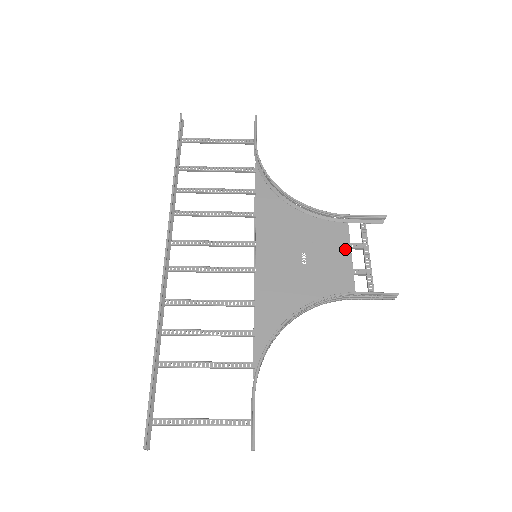
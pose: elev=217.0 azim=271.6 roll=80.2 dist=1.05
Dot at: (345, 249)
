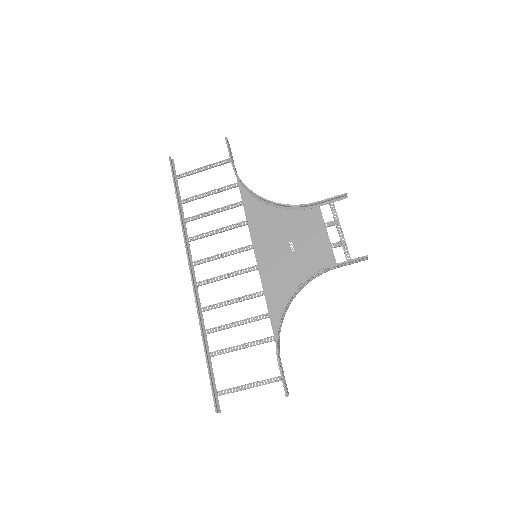
Dot at: (321, 230)
